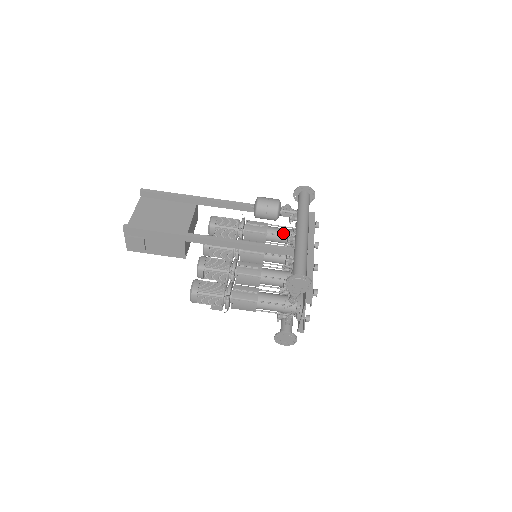
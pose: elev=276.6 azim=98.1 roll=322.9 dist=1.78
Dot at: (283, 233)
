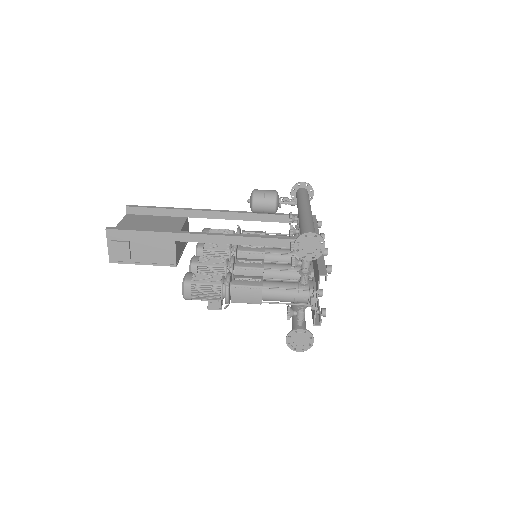
Dot at: occluded
